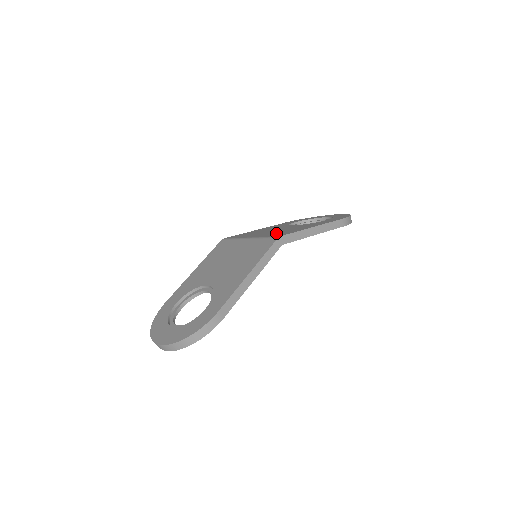
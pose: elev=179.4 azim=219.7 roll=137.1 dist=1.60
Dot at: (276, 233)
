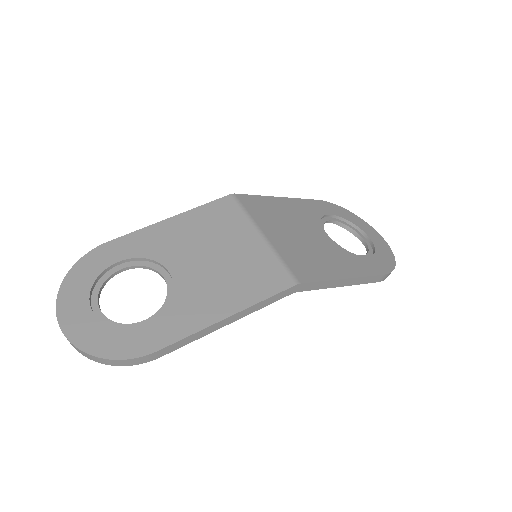
Dot at: (299, 256)
